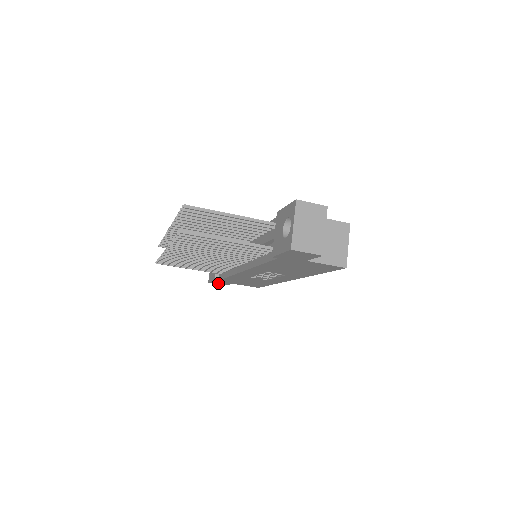
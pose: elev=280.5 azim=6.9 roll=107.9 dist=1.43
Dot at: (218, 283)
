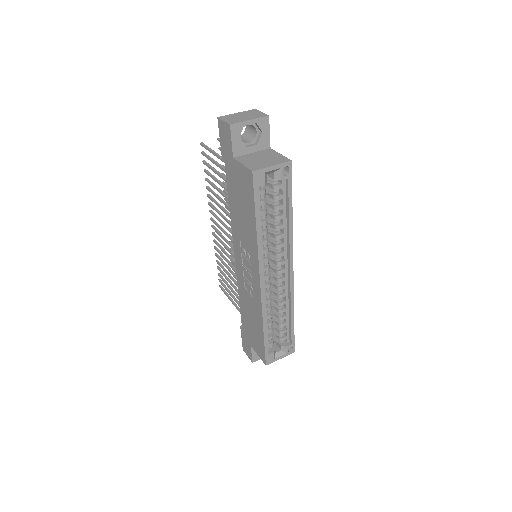
Dot at: (247, 351)
